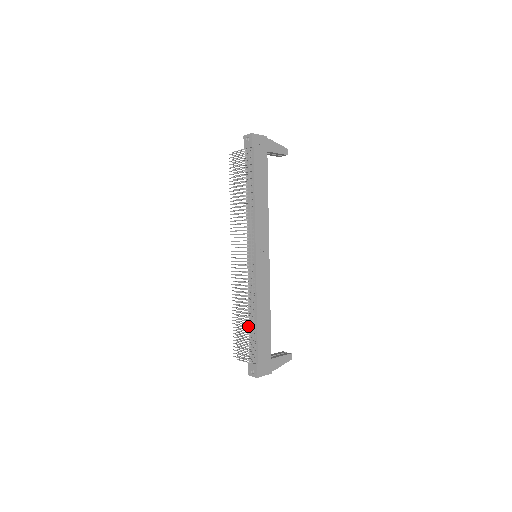
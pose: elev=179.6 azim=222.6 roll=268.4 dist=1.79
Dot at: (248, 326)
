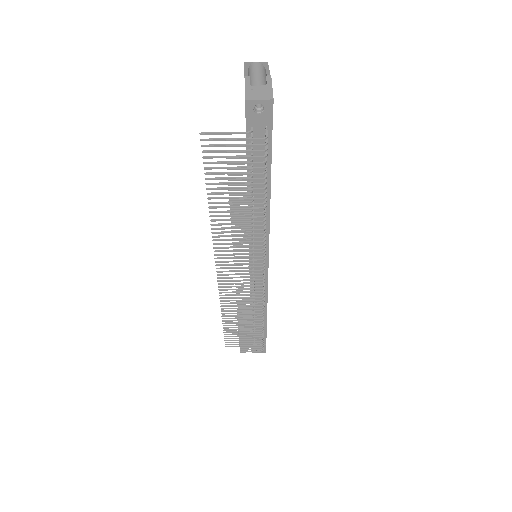
Dot at: (254, 324)
